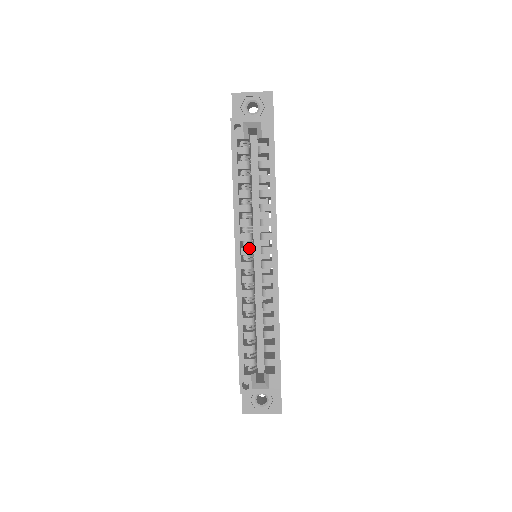
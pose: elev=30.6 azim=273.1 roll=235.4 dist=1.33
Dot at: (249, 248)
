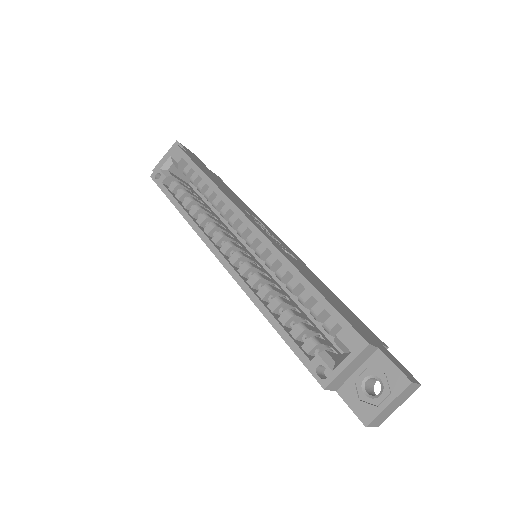
Dot at: (226, 243)
